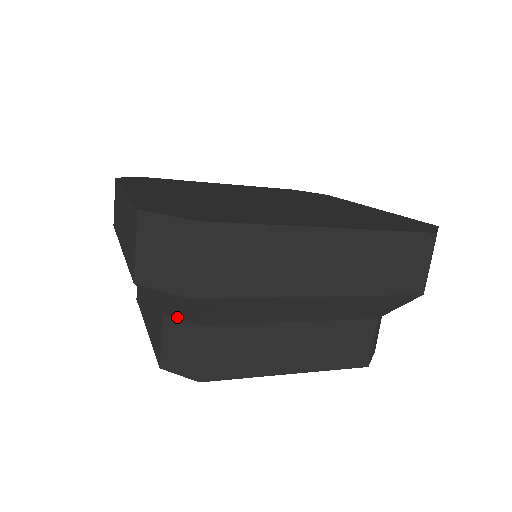
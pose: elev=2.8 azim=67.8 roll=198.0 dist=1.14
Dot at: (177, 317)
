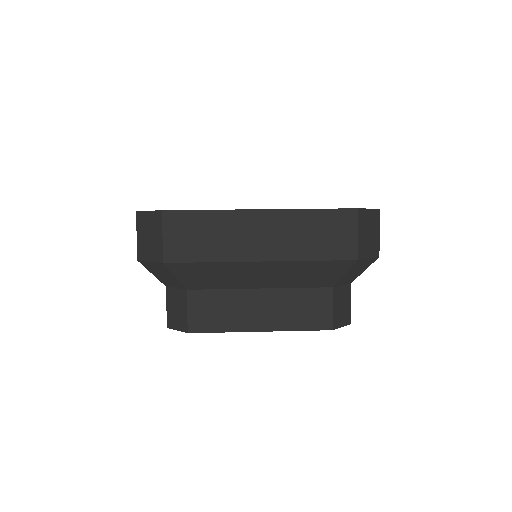
Dot at: (172, 287)
